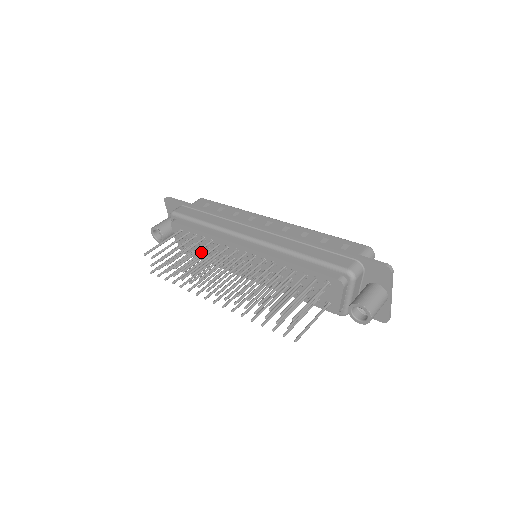
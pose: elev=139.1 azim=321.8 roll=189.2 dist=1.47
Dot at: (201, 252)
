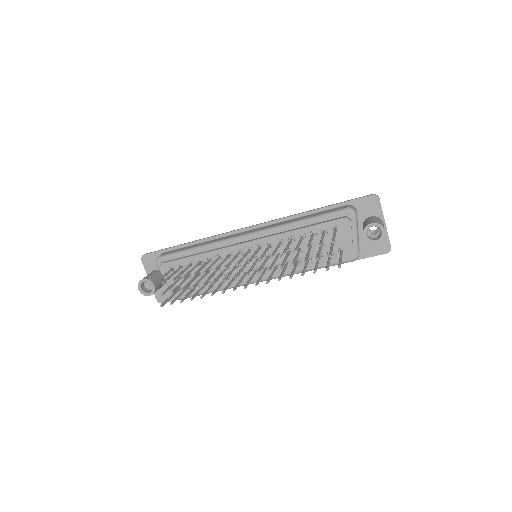
Dot at: occluded
